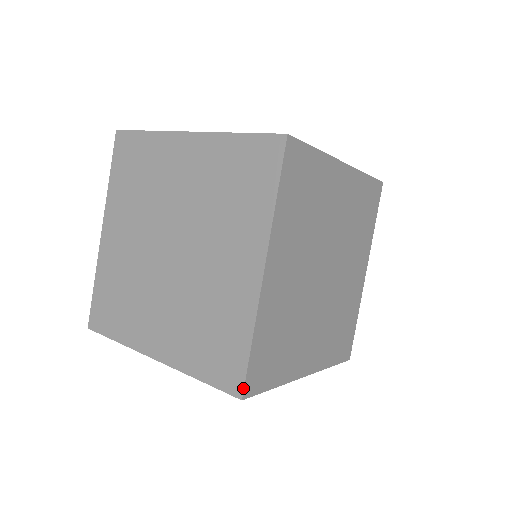
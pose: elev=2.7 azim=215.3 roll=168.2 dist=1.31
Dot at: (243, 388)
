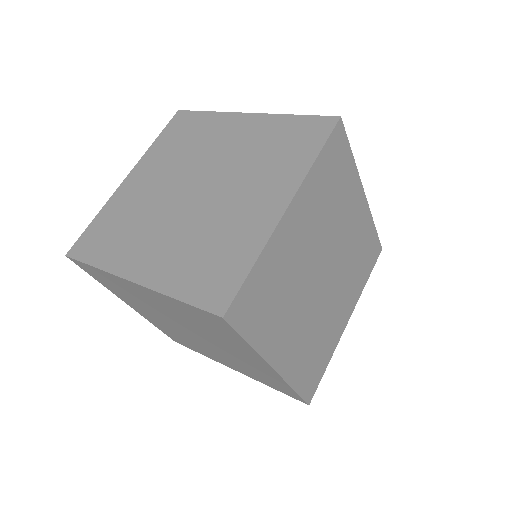
Dot at: (229, 306)
